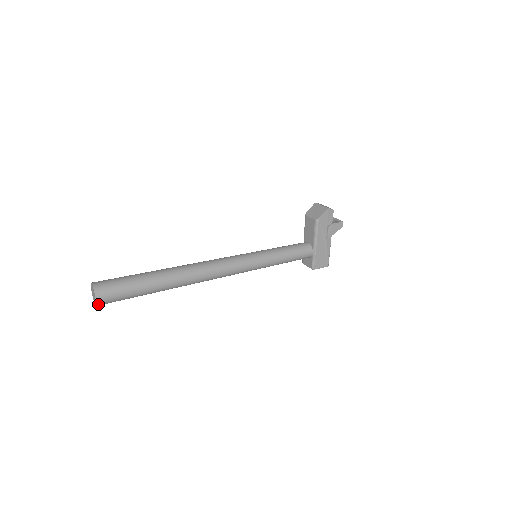
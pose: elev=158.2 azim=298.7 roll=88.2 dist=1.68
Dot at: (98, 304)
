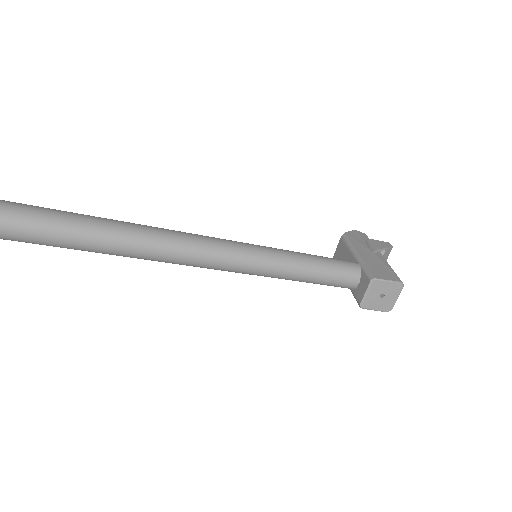
Dot at: out of frame
